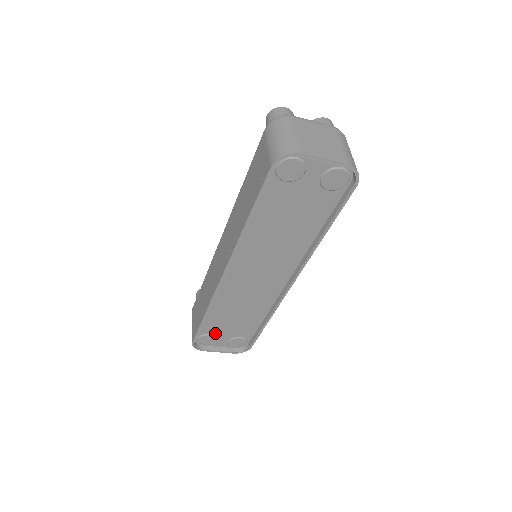
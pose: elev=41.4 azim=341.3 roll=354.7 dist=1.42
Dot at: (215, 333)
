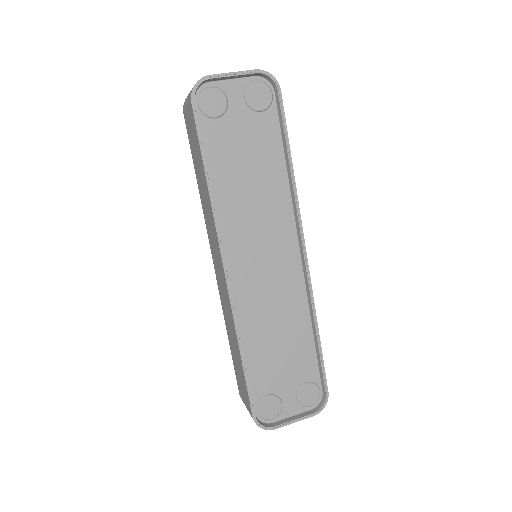
Dot at: (272, 389)
